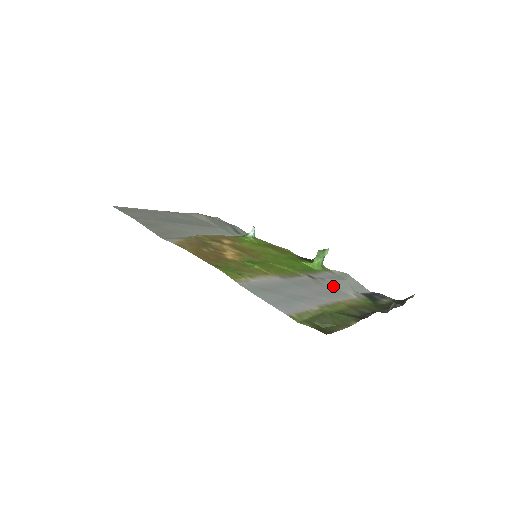
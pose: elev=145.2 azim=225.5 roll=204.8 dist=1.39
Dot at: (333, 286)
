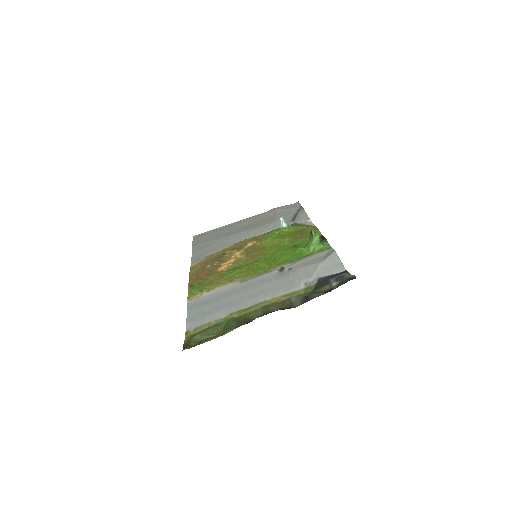
Dot at: (291, 277)
